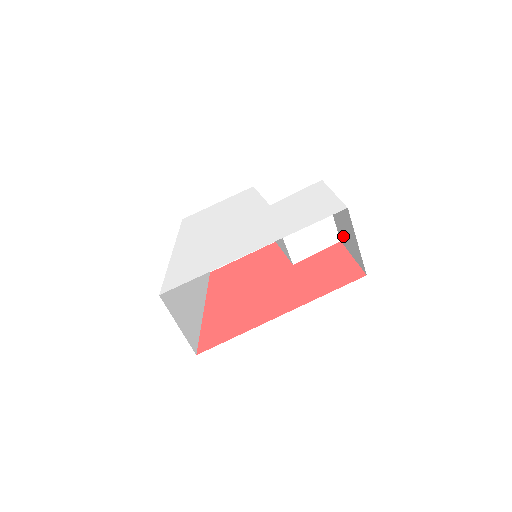
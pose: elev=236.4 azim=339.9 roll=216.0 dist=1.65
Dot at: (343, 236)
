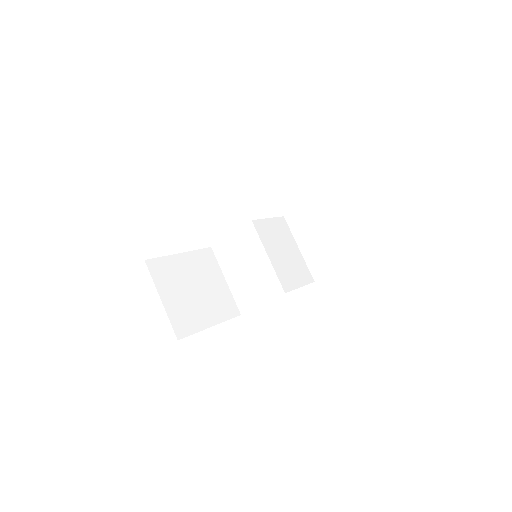
Dot at: (321, 258)
